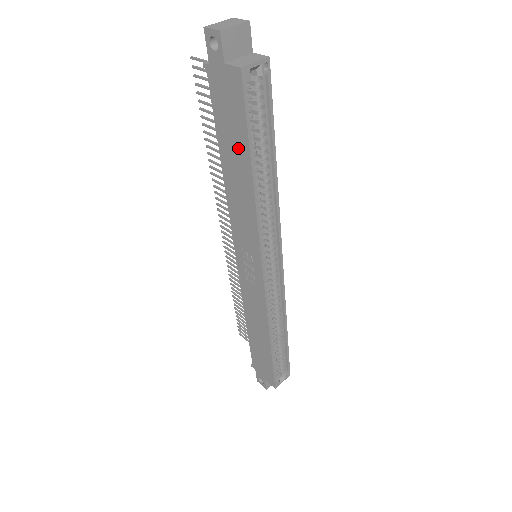
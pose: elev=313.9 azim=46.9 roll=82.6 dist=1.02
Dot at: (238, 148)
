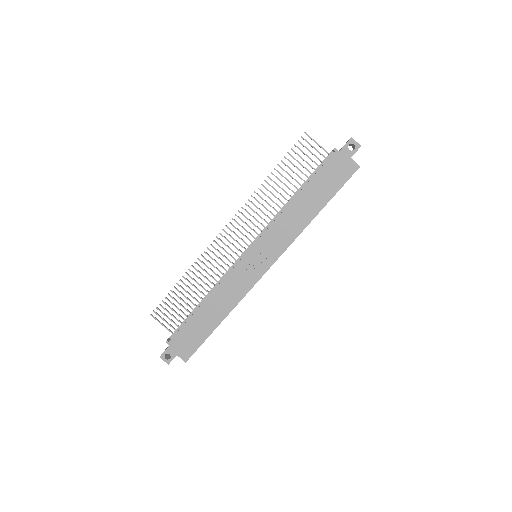
Dot at: (322, 195)
